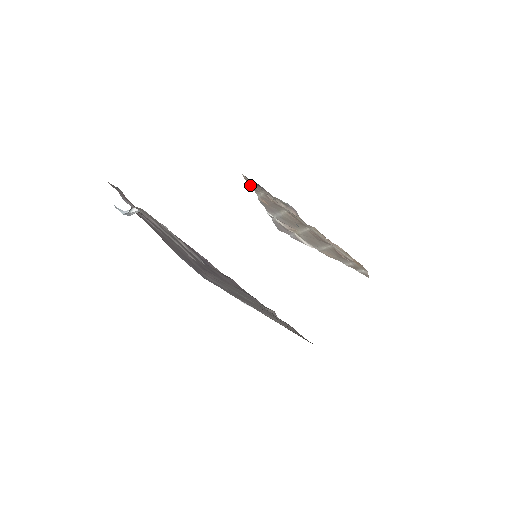
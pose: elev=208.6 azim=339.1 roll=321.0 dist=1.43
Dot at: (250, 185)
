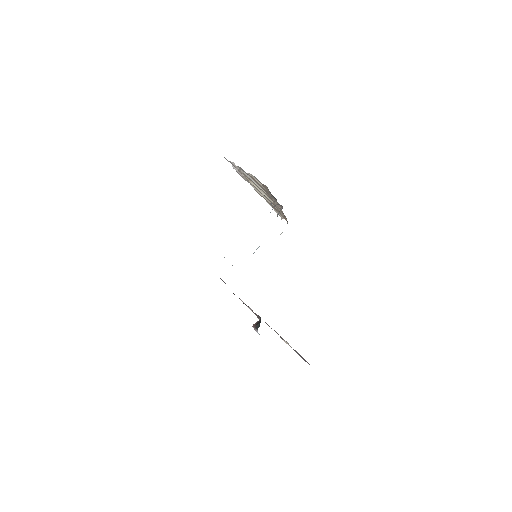
Dot at: (259, 181)
